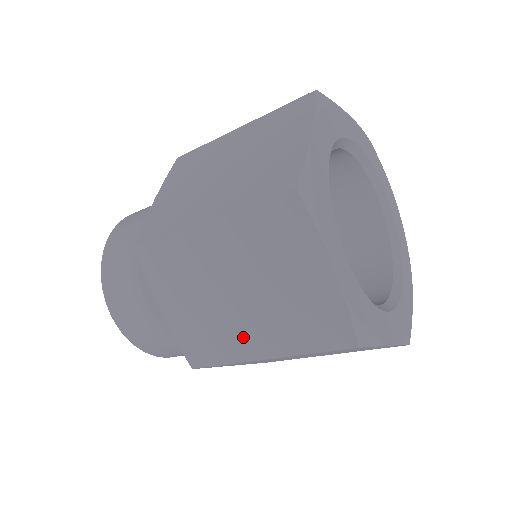
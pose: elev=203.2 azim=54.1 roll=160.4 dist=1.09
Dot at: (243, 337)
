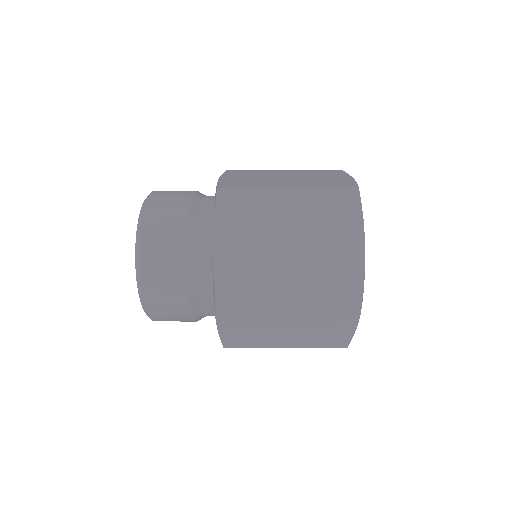
Dot at: (277, 339)
